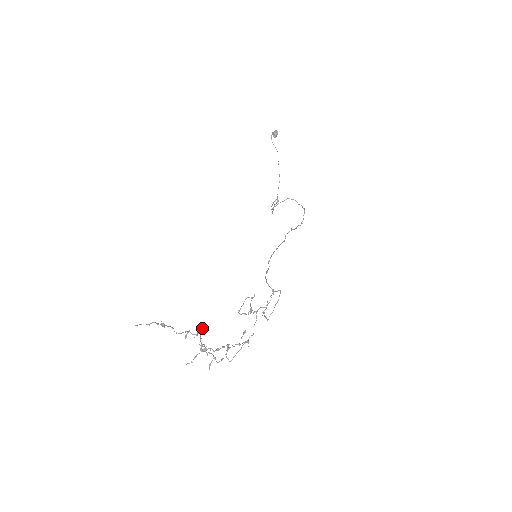
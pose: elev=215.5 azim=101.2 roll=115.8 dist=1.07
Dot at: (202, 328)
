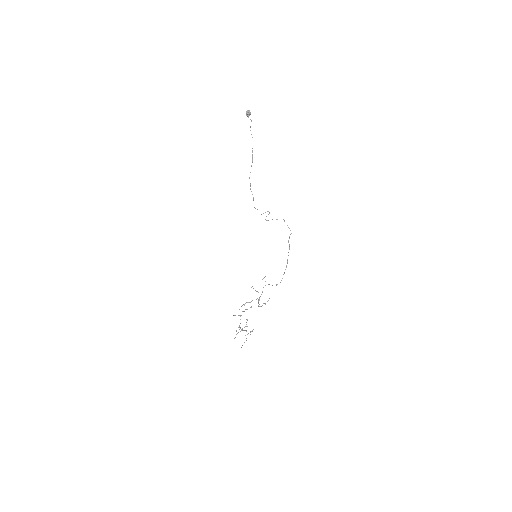
Dot at: (253, 329)
